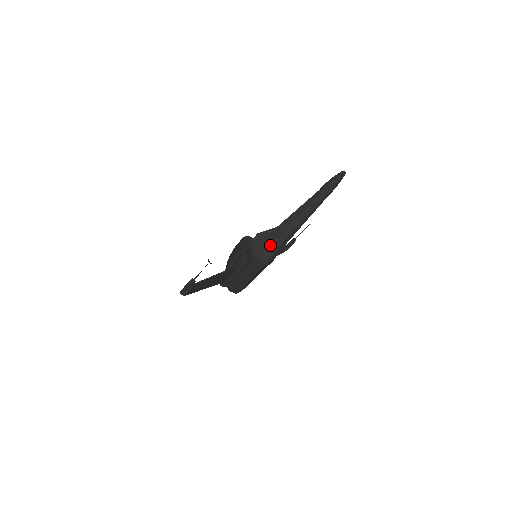
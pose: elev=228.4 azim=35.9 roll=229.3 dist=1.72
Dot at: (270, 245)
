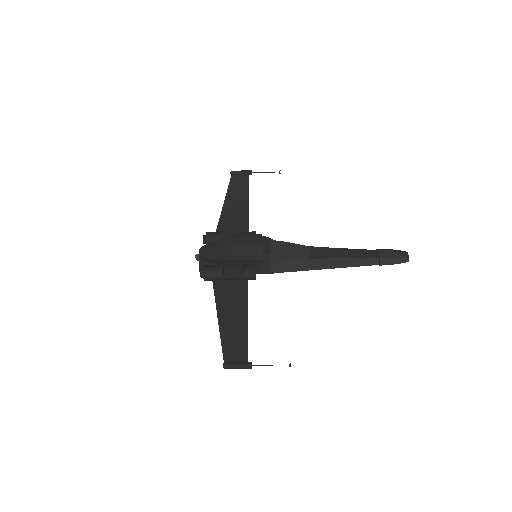
Dot at: (291, 271)
